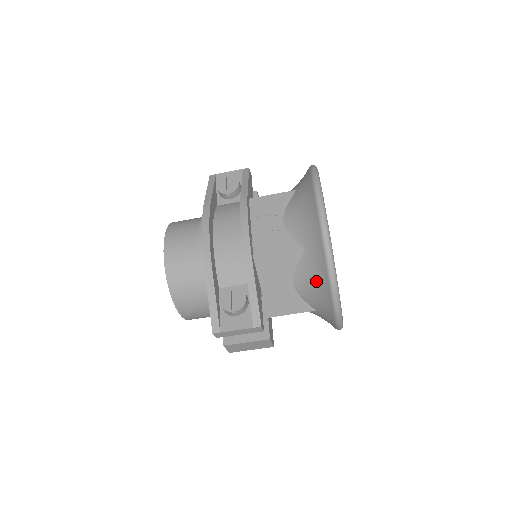
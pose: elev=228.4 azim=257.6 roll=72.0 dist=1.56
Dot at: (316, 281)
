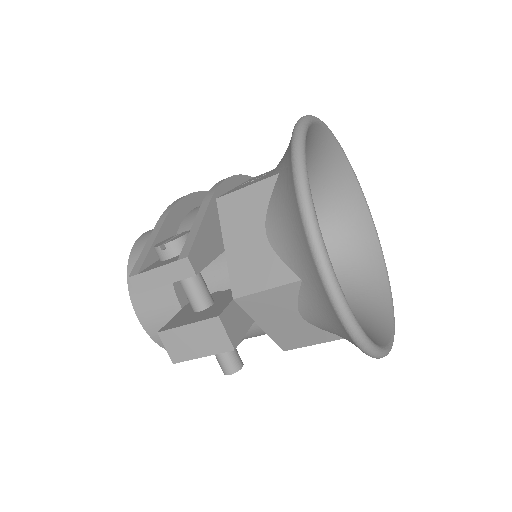
Dot at: (286, 204)
